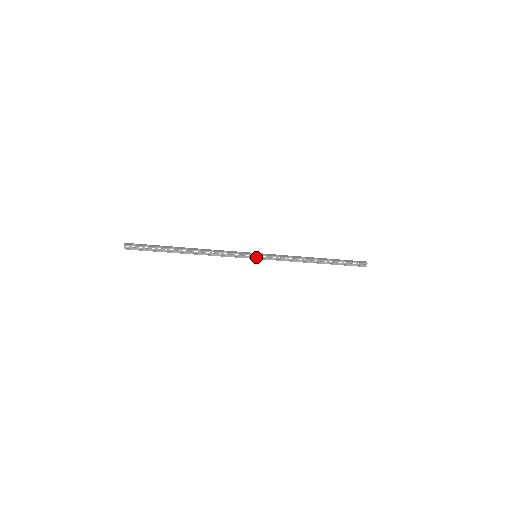
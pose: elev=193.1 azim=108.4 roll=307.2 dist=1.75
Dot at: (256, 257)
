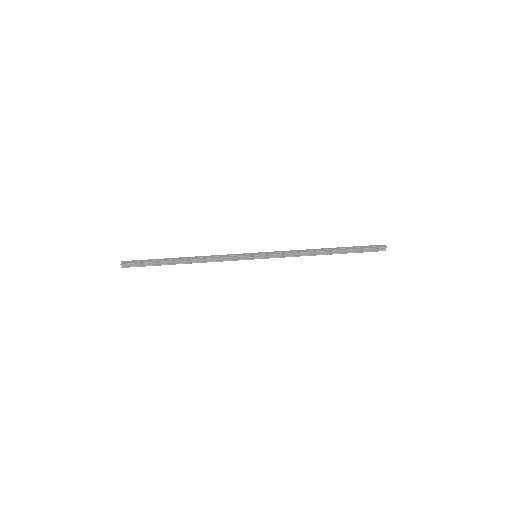
Dot at: (256, 257)
